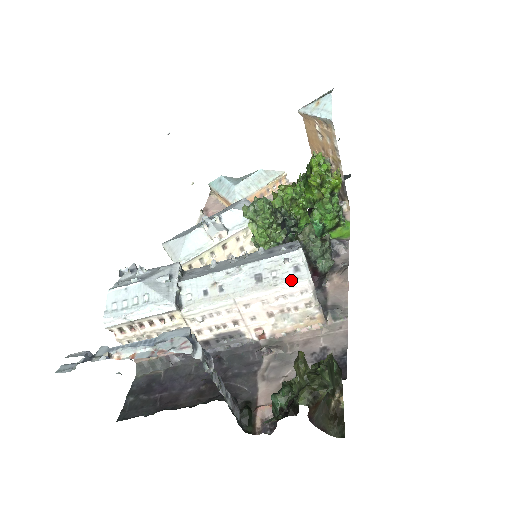
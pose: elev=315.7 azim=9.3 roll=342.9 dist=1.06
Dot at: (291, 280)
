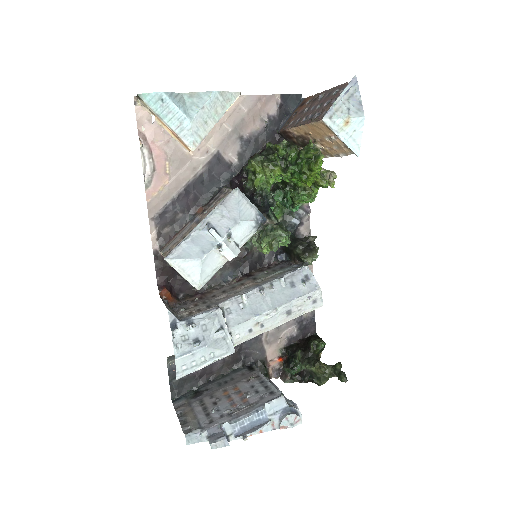
Dot at: (310, 310)
